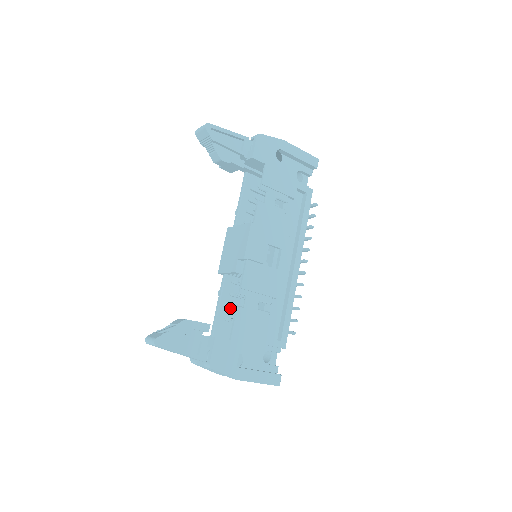
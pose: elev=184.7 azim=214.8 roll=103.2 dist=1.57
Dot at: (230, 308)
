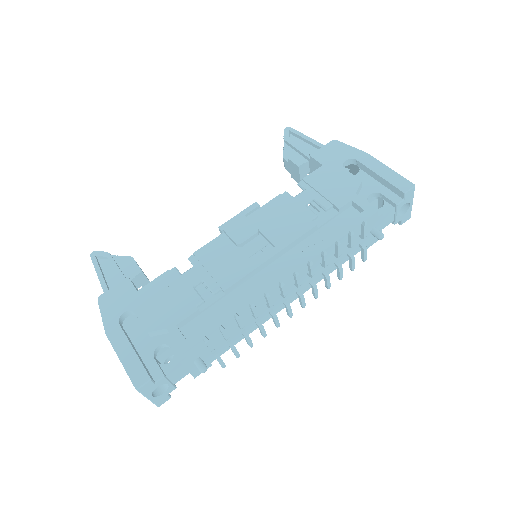
Dot at: occluded
